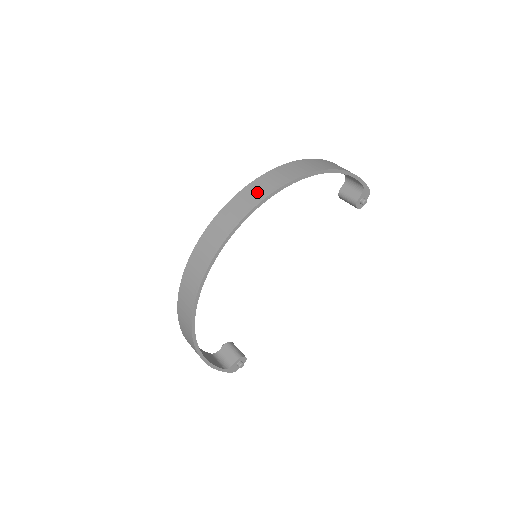
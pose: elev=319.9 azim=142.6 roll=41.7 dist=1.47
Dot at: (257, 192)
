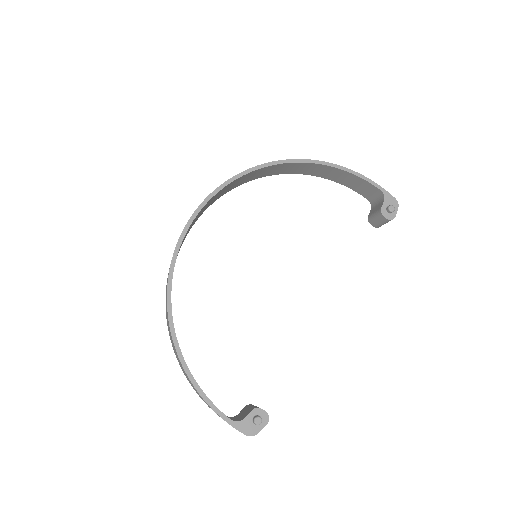
Dot at: occluded
